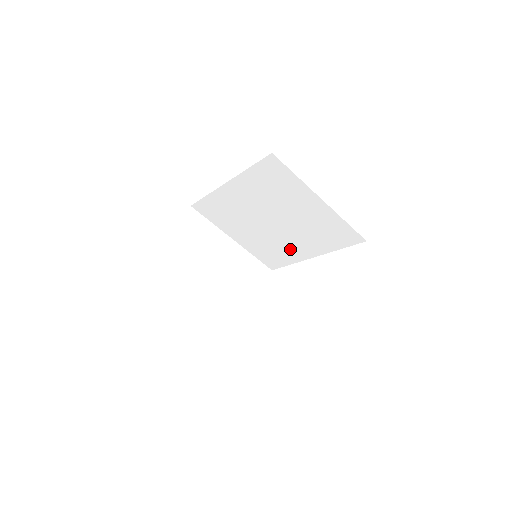
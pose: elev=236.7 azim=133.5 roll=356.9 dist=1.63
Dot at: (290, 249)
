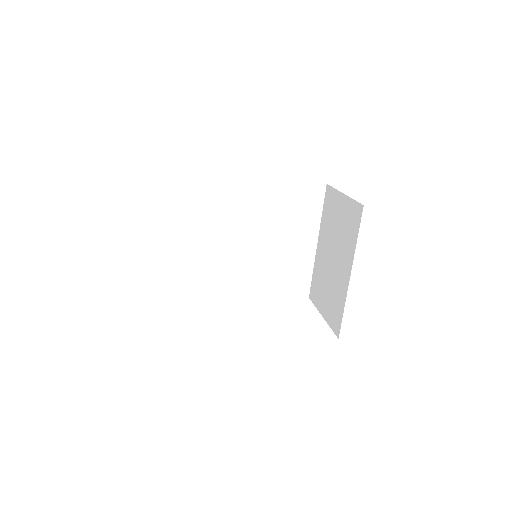
Dot at: (229, 278)
